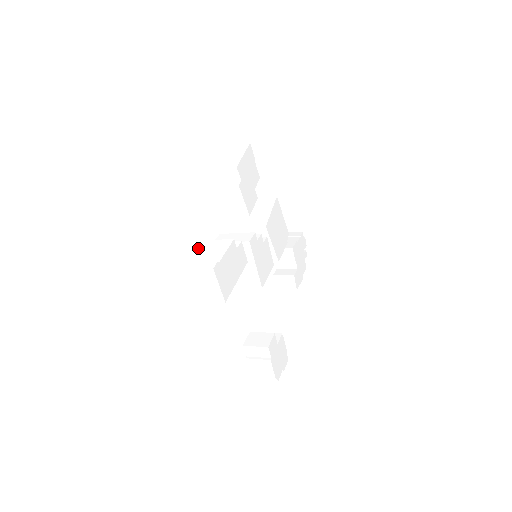
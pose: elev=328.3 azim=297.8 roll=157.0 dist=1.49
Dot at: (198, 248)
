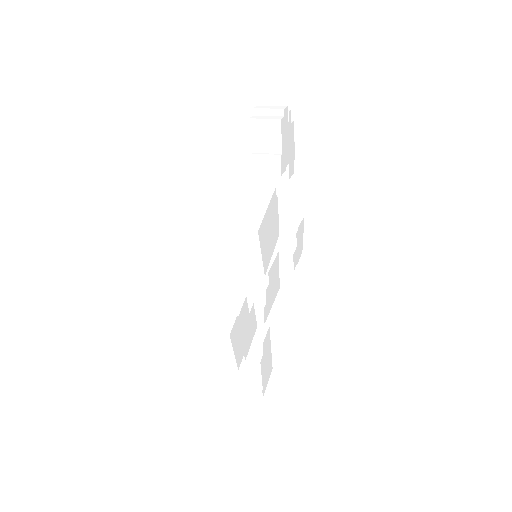
Dot at: occluded
